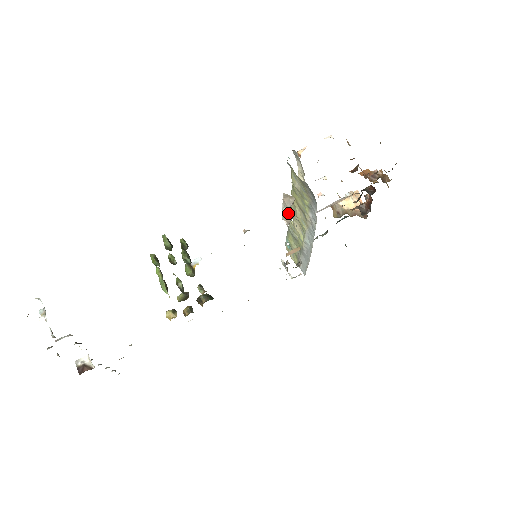
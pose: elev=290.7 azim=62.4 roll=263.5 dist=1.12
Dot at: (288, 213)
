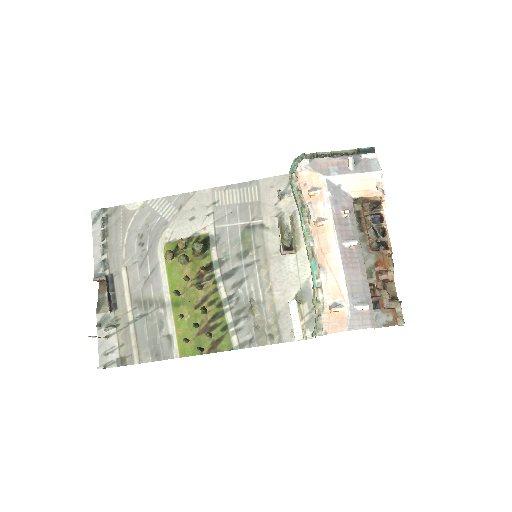
Dot at: (294, 314)
